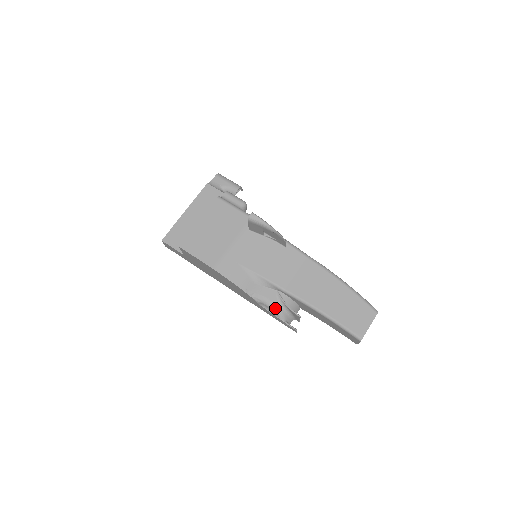
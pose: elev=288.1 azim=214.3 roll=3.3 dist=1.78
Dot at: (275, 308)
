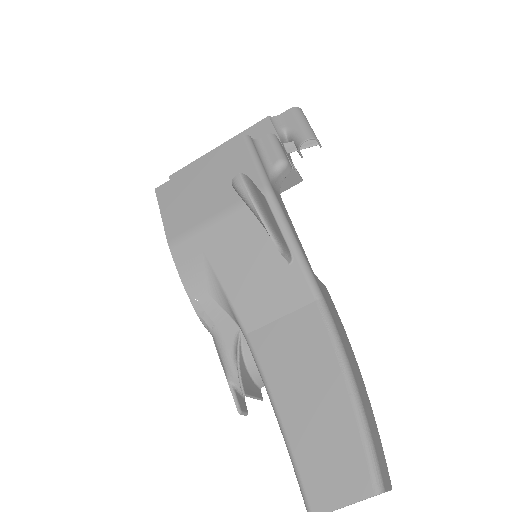
Dot at: (223, 354)
